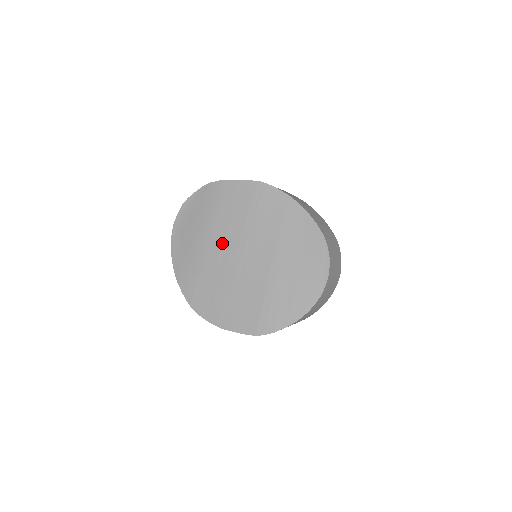
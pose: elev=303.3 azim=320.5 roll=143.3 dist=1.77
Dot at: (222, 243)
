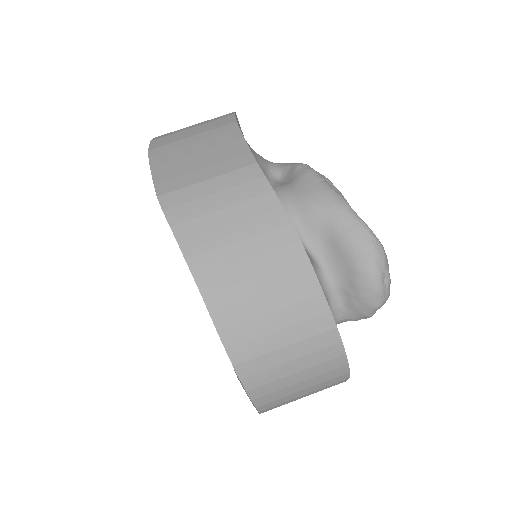
Dot at: occluded
